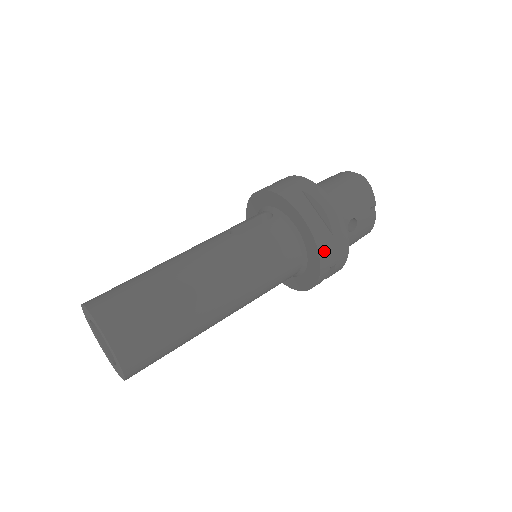
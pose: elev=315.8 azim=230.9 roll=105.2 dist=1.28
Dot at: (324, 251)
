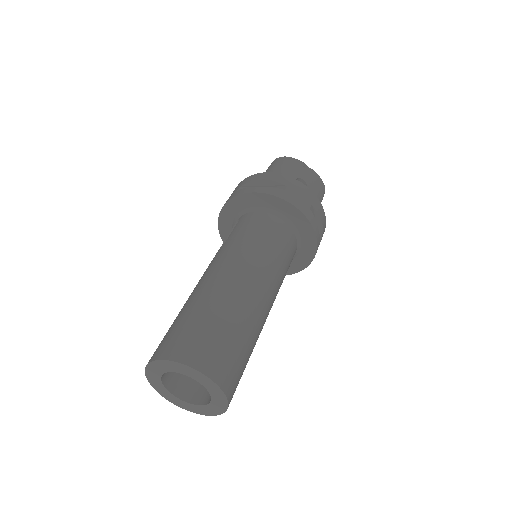
Dot at: (290, 199)
